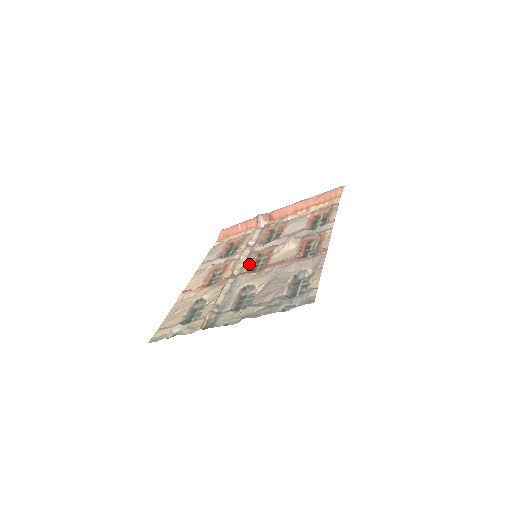
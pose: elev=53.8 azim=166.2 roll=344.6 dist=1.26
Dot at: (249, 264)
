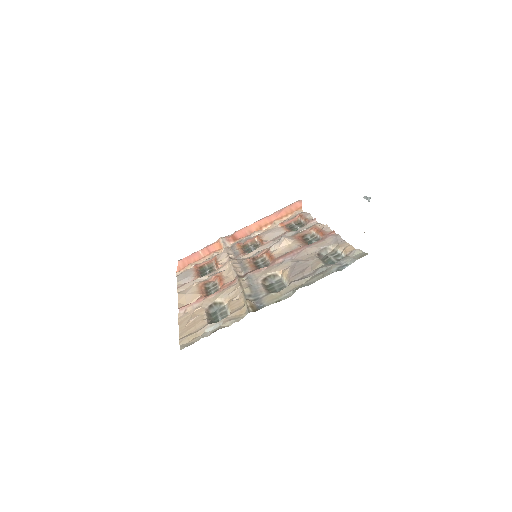
Dot at: (249, 266)
